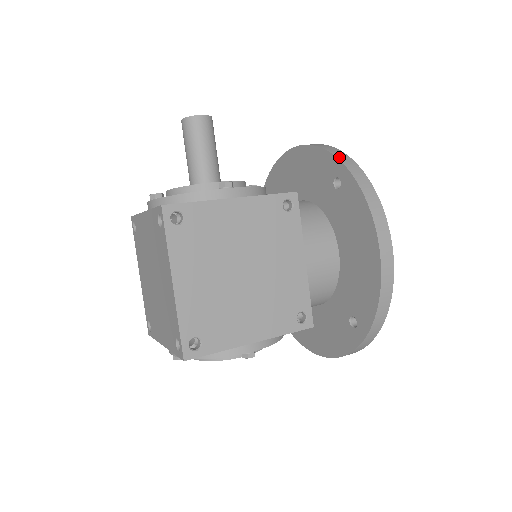
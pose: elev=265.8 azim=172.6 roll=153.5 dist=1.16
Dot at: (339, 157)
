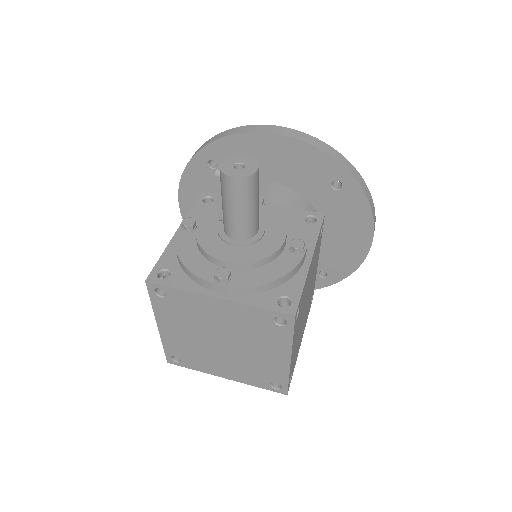
Dot at: (344, 165)
